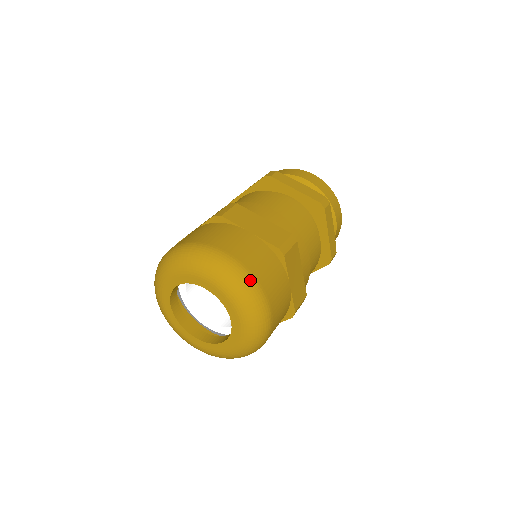
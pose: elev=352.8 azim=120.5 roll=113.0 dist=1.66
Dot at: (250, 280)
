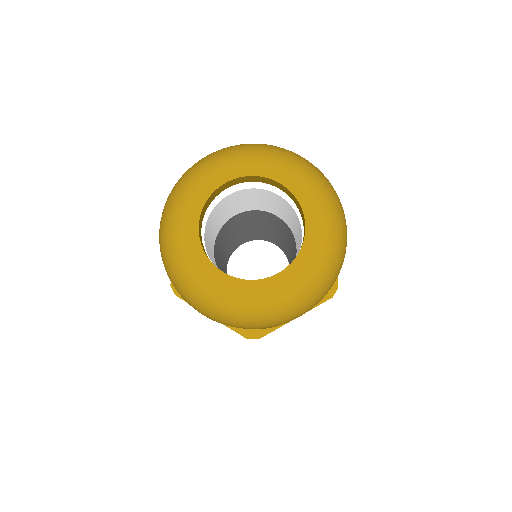
Dot at: occluded
